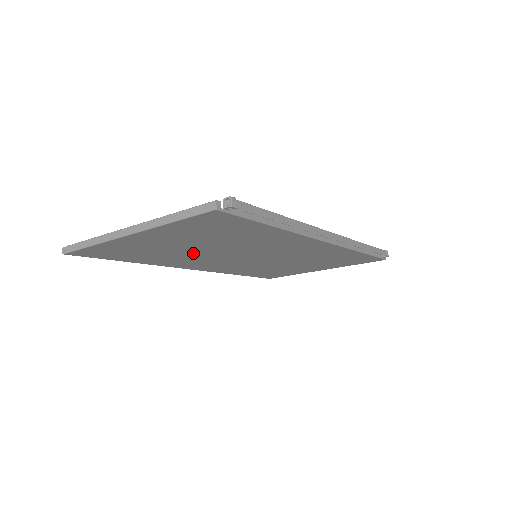
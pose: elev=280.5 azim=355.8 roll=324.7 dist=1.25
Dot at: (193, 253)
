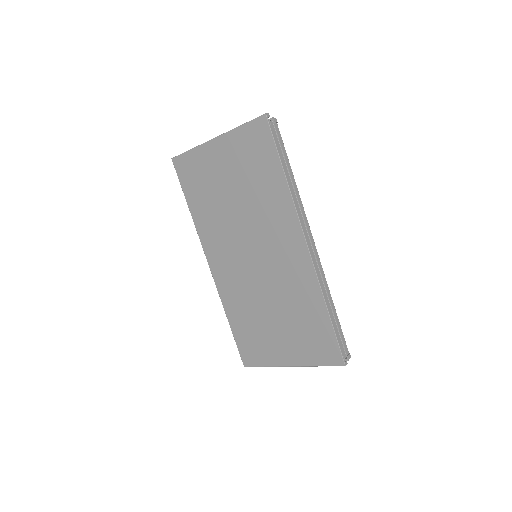
Dot at: (226, 210)
